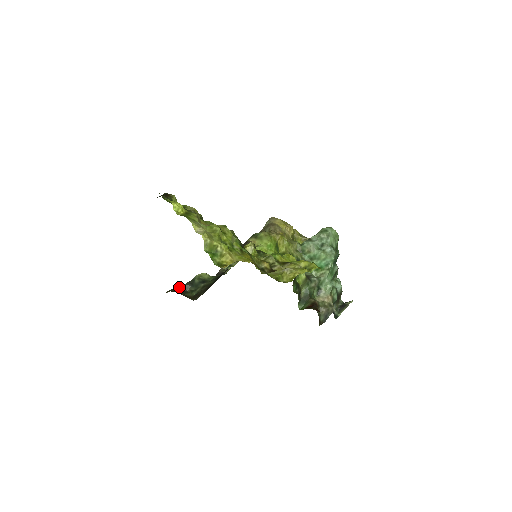
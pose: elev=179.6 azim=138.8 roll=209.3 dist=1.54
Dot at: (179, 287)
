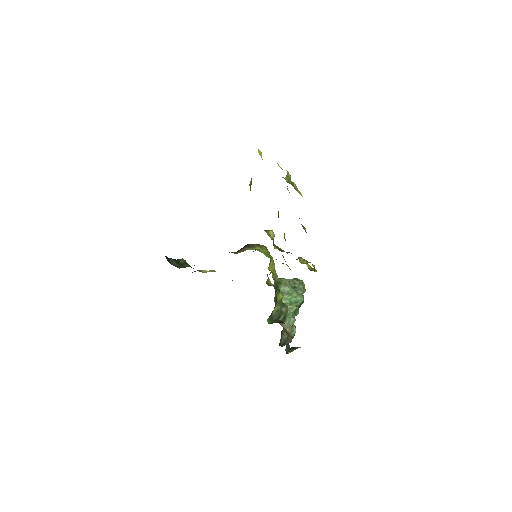
Dot at: (166, 256)
